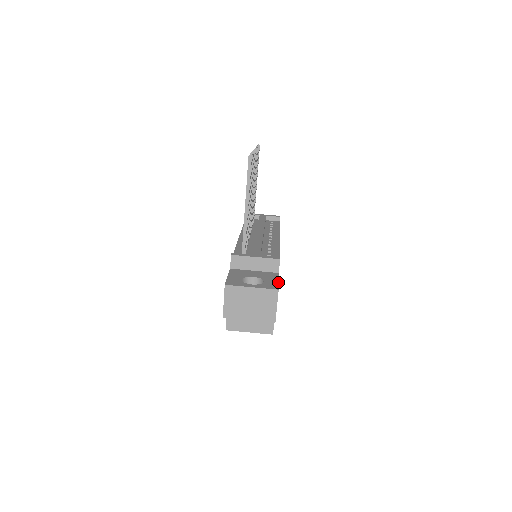
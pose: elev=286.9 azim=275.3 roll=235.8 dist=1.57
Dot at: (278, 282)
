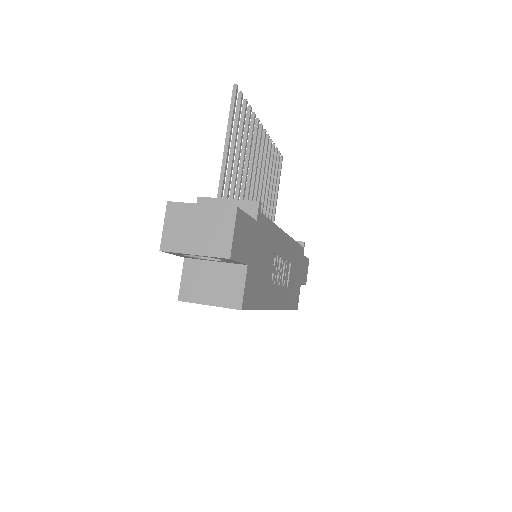
Dot at: occluded
